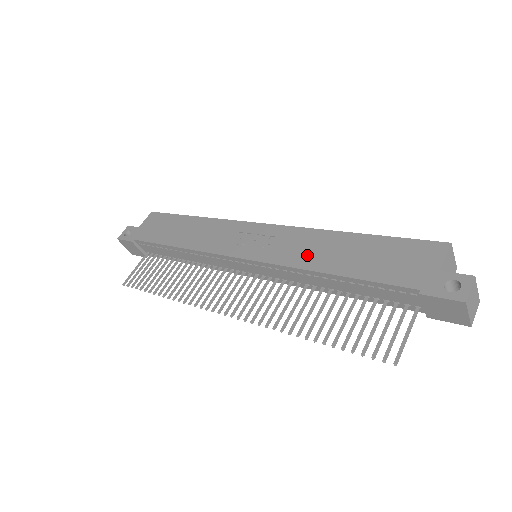
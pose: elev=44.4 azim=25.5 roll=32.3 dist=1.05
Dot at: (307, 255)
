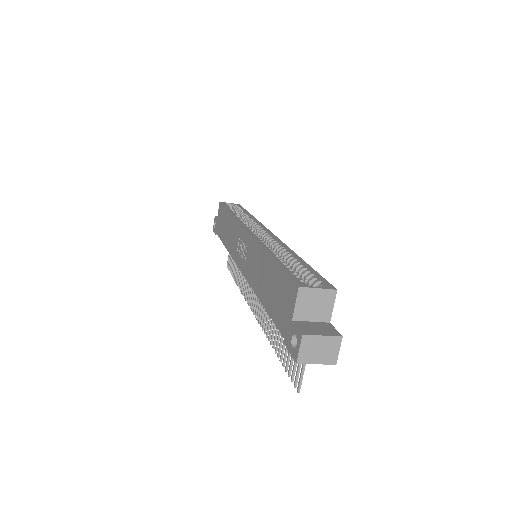
Dot at: (255, 276)
